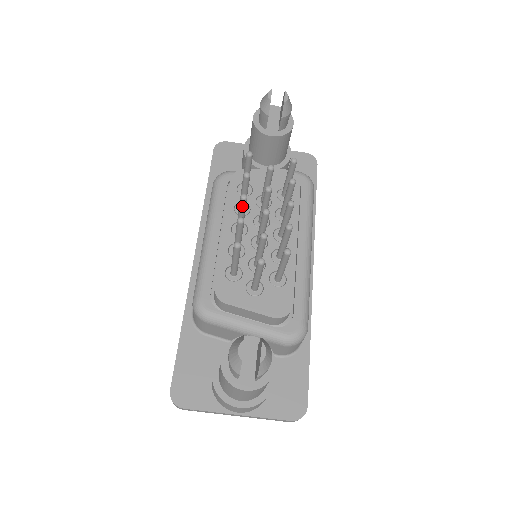
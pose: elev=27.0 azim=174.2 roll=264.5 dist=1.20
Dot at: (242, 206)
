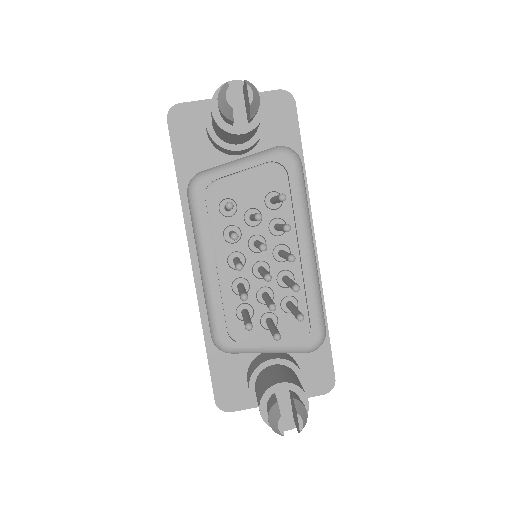
Dot at: occluded
